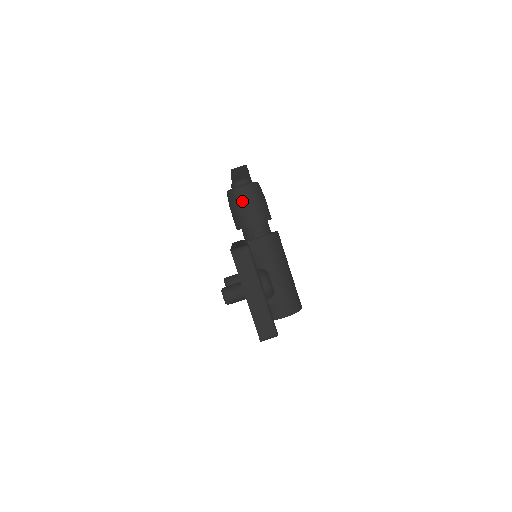
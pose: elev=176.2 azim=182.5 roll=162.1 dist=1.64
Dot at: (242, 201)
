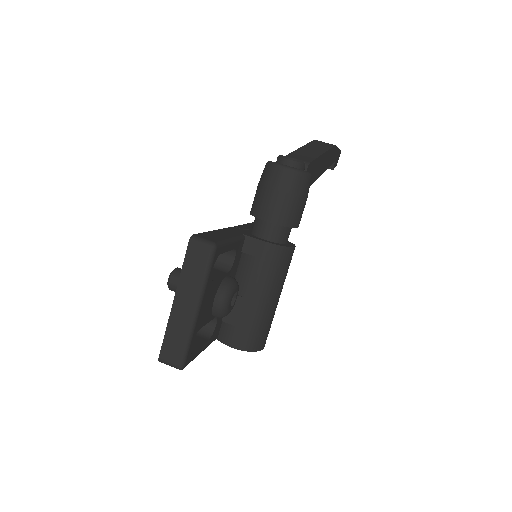
Dot at: (272, 184)
